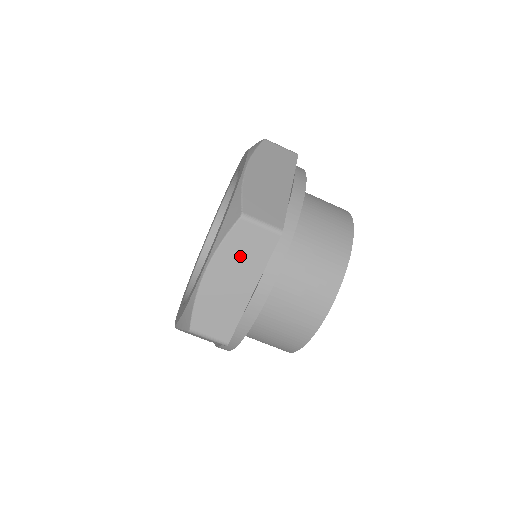
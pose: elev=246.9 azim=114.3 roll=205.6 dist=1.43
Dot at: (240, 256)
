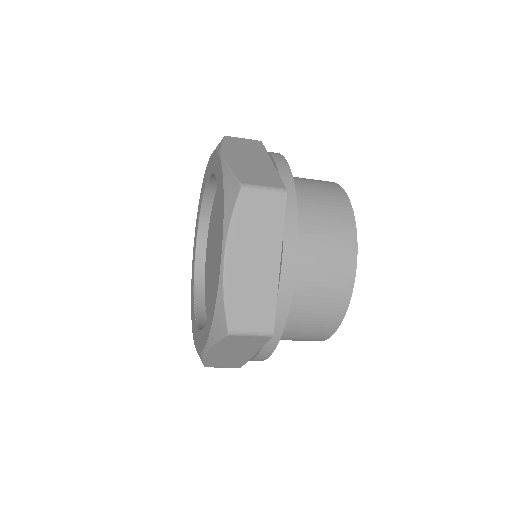
Dot at: occluded
